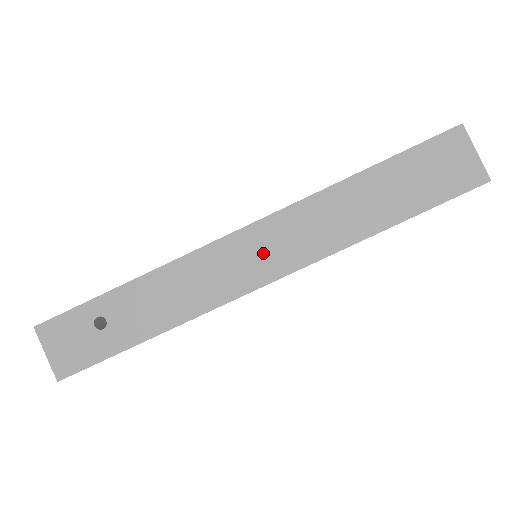
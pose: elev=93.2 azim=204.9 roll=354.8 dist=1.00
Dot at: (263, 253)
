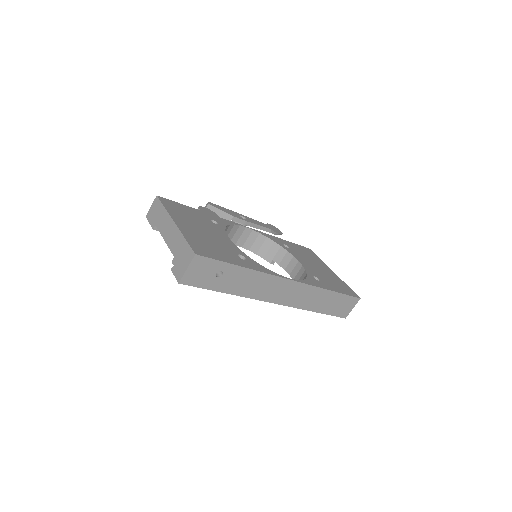
Dot at: (287, 293)
